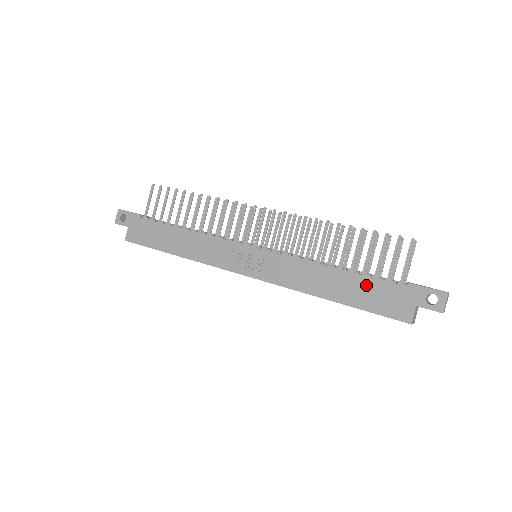
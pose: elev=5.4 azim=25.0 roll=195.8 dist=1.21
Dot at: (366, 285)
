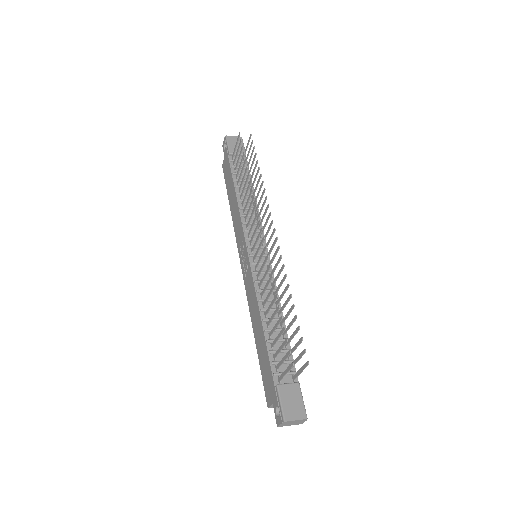
Dot at: (265, 355)
